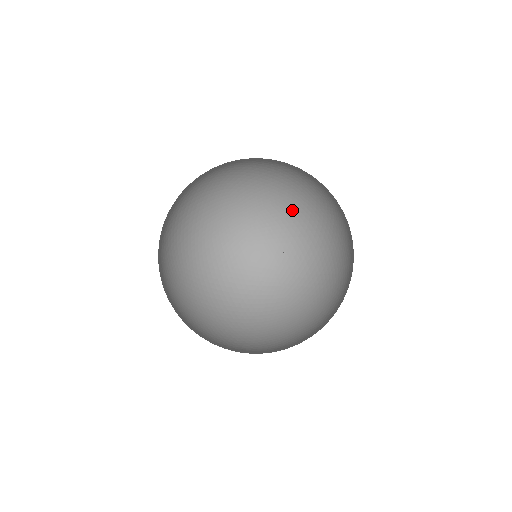
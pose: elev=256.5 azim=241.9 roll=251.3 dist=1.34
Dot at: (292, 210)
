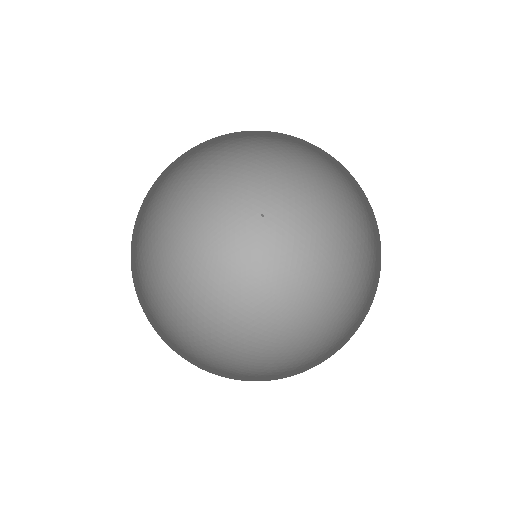
Dot at: (342, 260)
